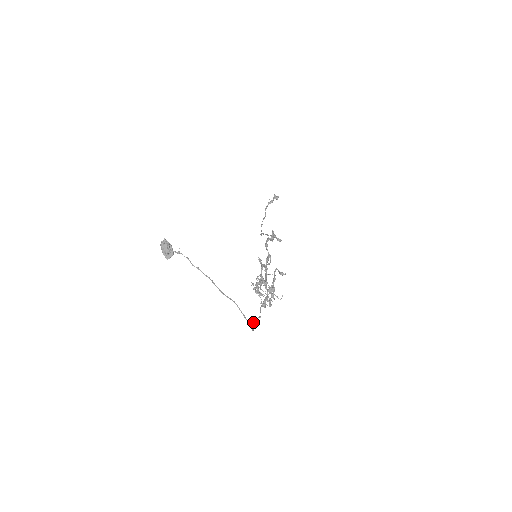
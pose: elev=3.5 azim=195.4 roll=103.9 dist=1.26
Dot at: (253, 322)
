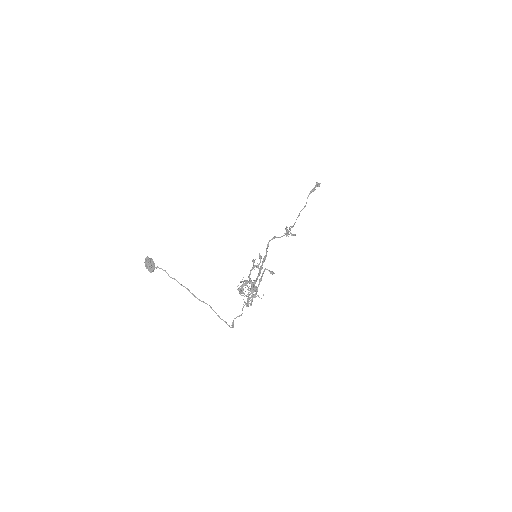
Dot at: (233, 321)
